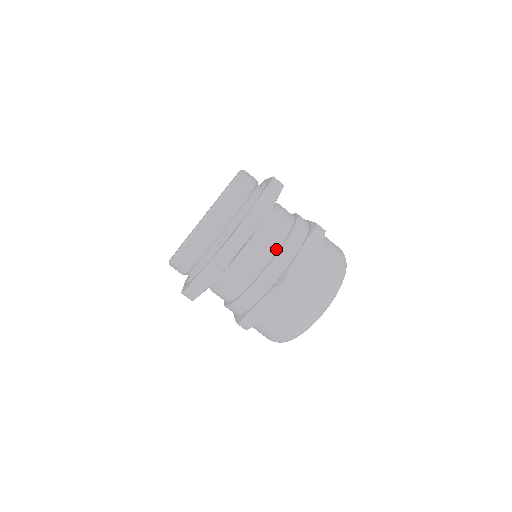
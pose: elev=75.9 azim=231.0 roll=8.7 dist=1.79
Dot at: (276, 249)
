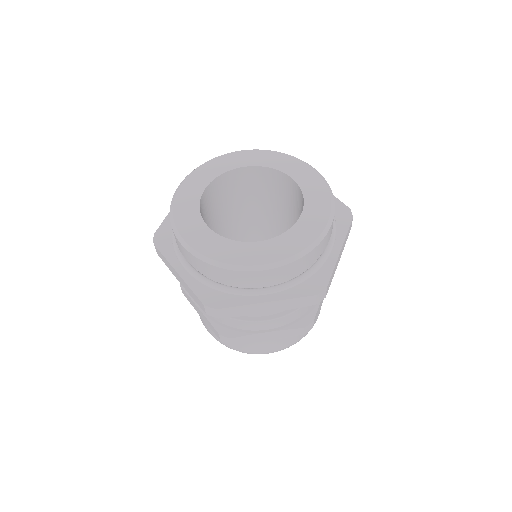
Dot at: occluded
